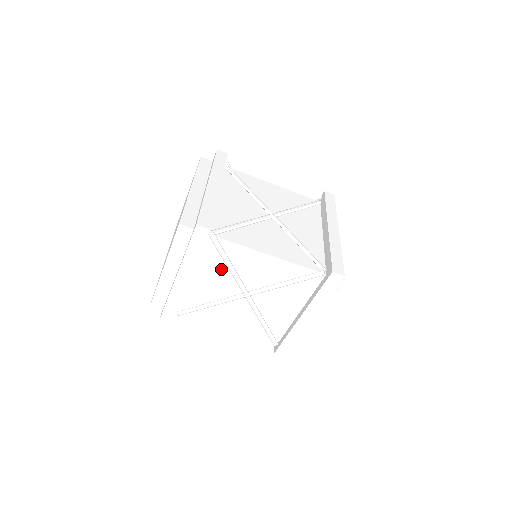
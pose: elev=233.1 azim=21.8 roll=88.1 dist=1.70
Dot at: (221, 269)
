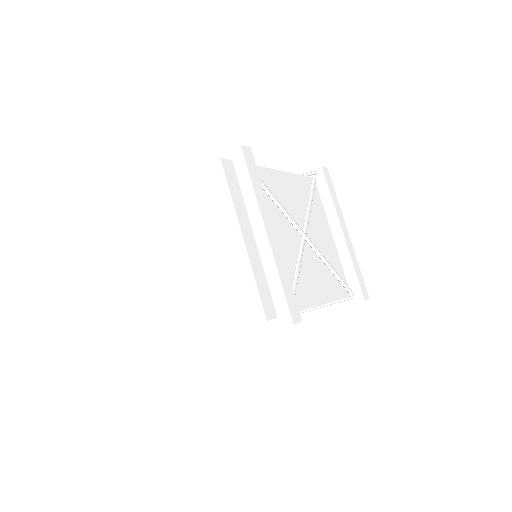
Dot at: occluded
